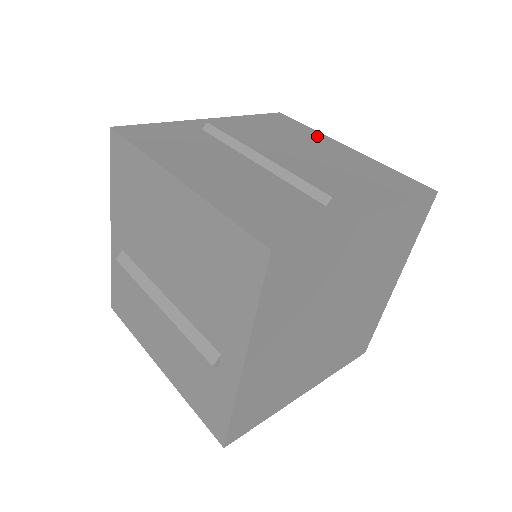
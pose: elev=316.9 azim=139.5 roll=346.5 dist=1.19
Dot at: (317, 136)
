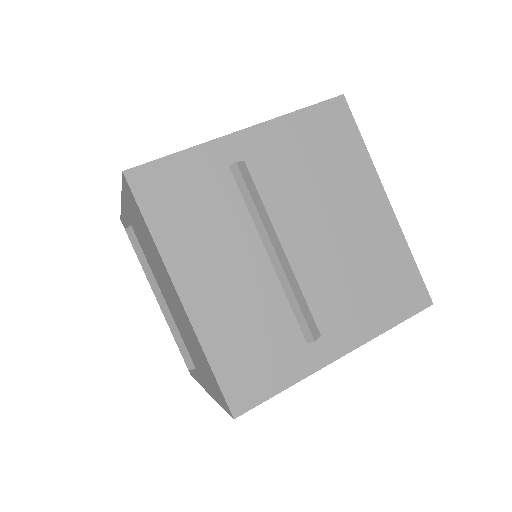
Dot at: (363, 172)
